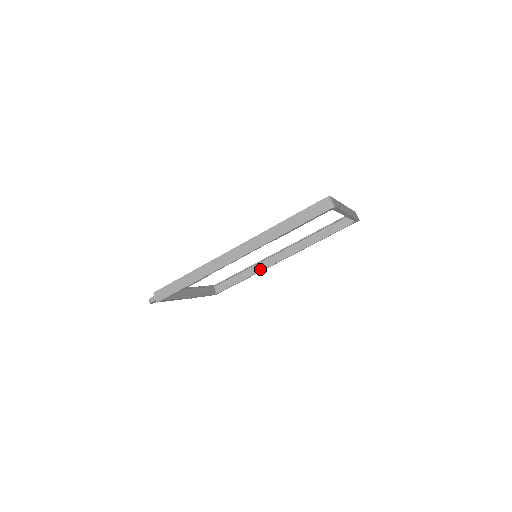
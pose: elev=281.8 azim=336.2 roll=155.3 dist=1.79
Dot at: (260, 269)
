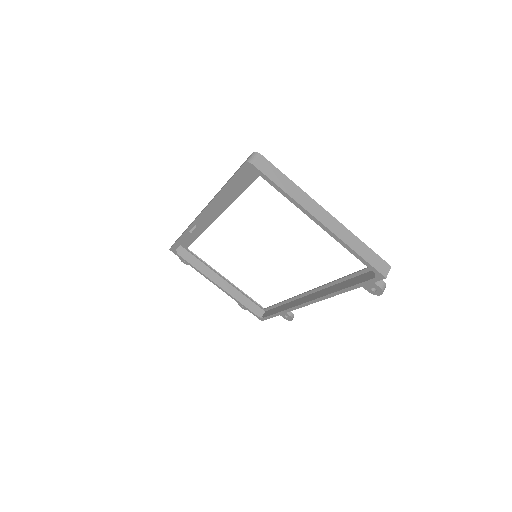
Dot at: (292, 306)
